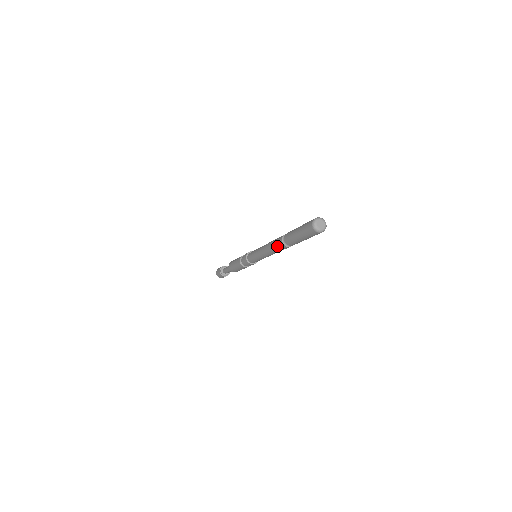
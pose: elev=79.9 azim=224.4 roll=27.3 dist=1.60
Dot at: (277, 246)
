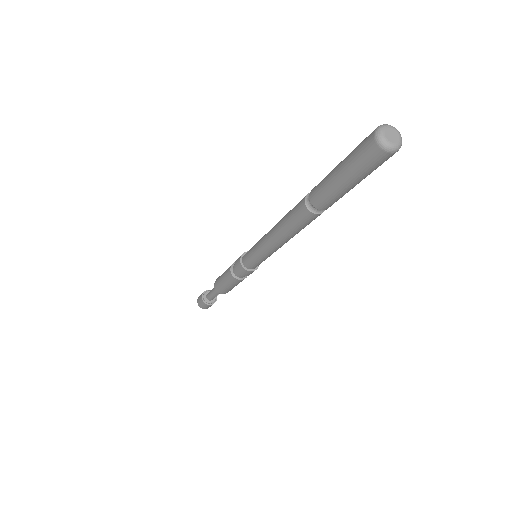
Dot at: (293, 212)
